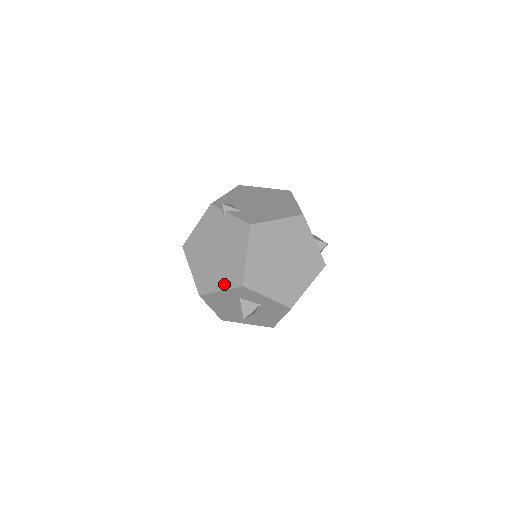
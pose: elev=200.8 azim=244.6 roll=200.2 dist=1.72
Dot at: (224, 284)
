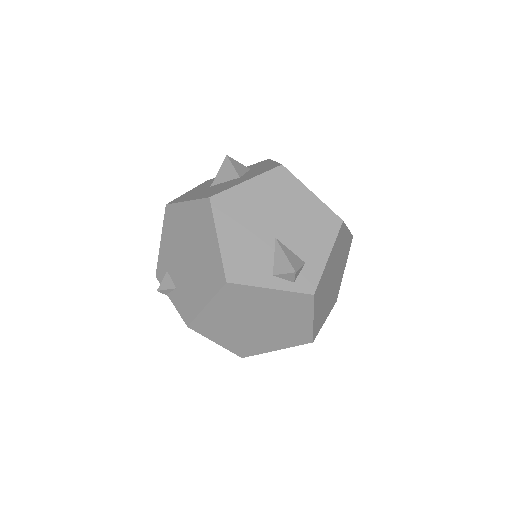
Dot at: occluded
